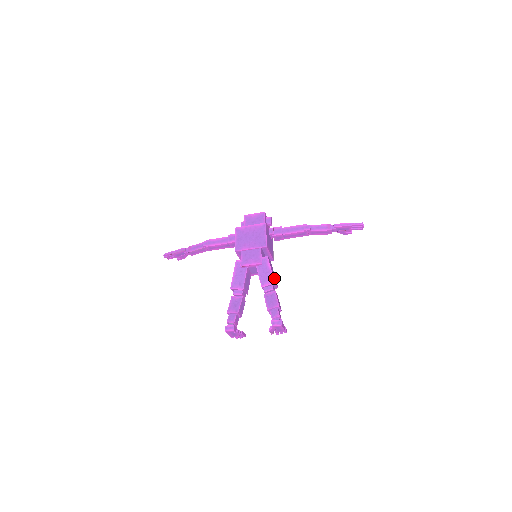
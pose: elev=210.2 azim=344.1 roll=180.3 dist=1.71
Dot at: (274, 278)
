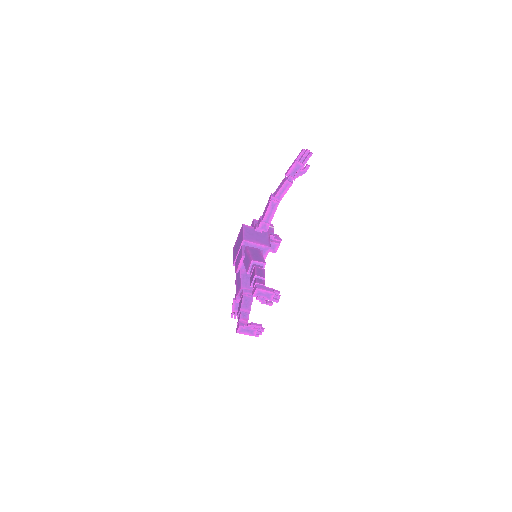
Dot at: (254, 258)
